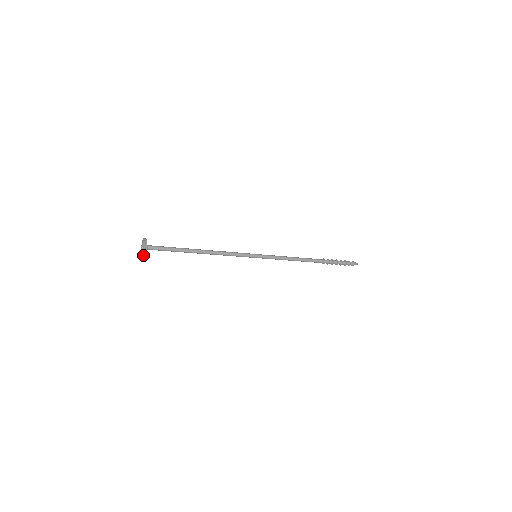
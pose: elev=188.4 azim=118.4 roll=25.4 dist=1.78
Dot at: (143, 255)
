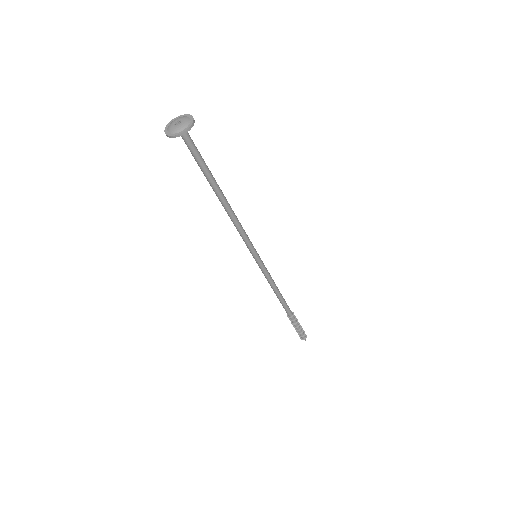
Dot at: (189, 125)
